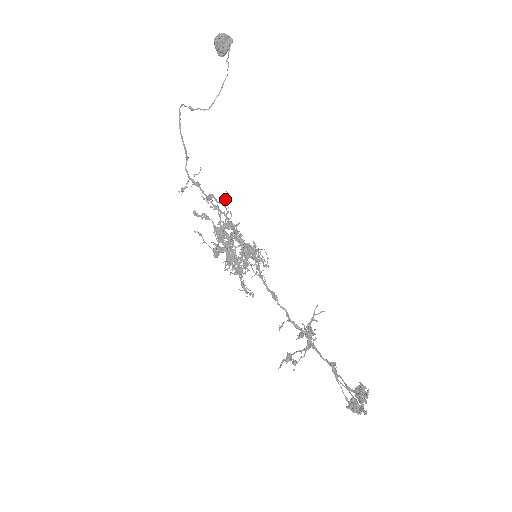
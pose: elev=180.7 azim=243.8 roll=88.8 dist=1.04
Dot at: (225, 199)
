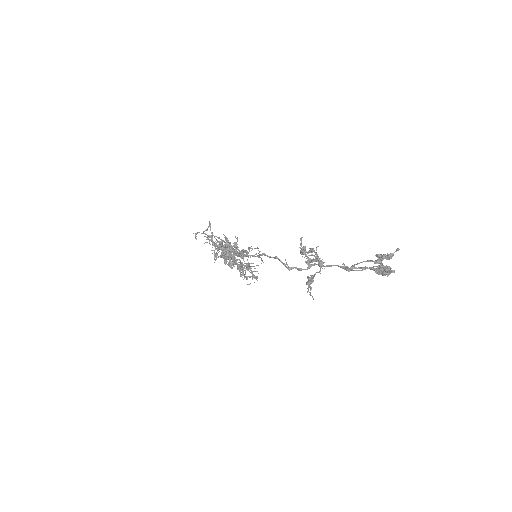
Dot at: occluded
